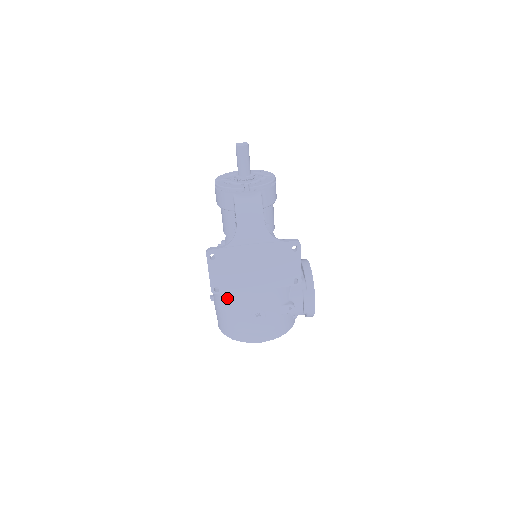
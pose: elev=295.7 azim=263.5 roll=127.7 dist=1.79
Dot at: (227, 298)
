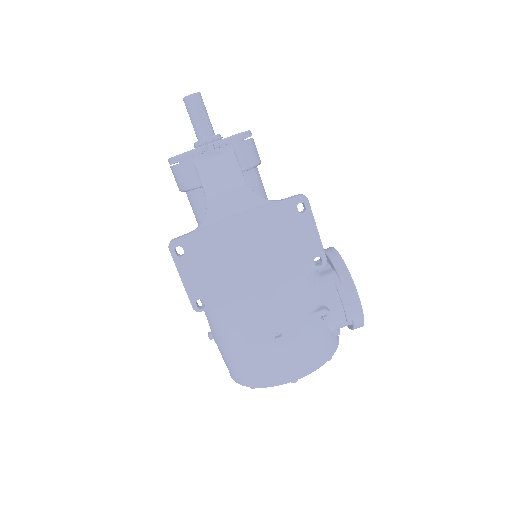
Dot at: (226, 323)
